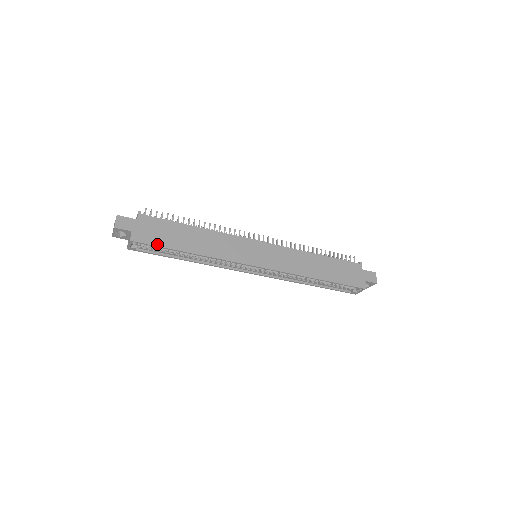
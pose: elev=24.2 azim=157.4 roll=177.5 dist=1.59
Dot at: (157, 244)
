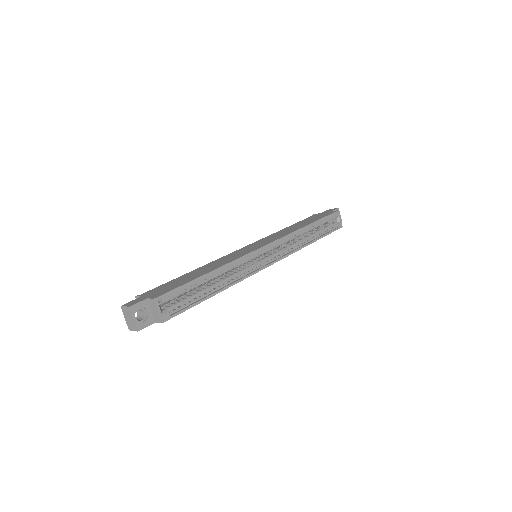
Dot at: (178, 286)
